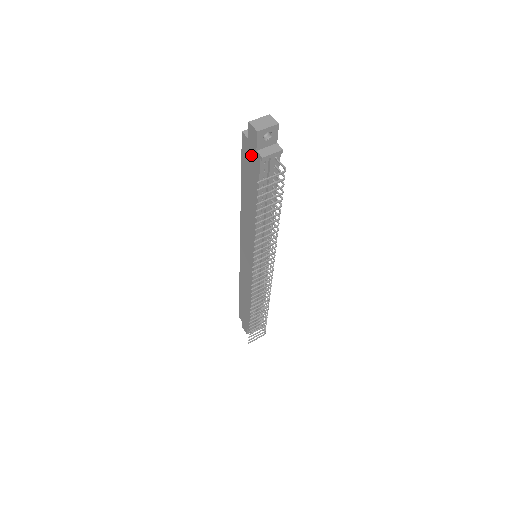
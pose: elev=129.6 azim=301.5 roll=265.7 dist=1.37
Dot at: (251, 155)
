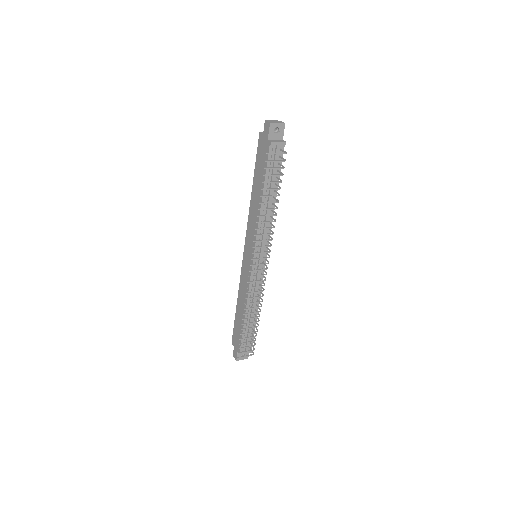
Dot at: (264, 146)
